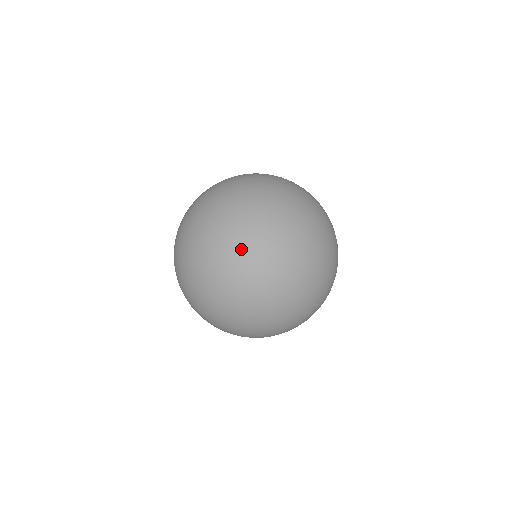
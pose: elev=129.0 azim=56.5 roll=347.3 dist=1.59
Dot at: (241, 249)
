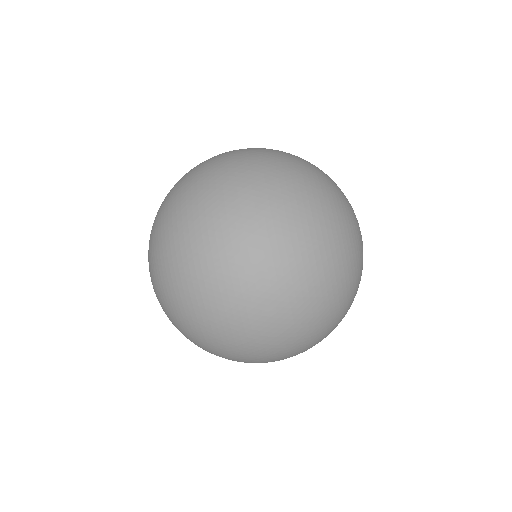
Dot at: (274, 269)
